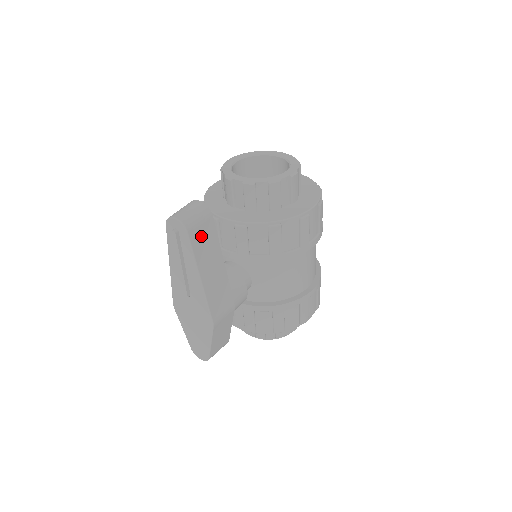
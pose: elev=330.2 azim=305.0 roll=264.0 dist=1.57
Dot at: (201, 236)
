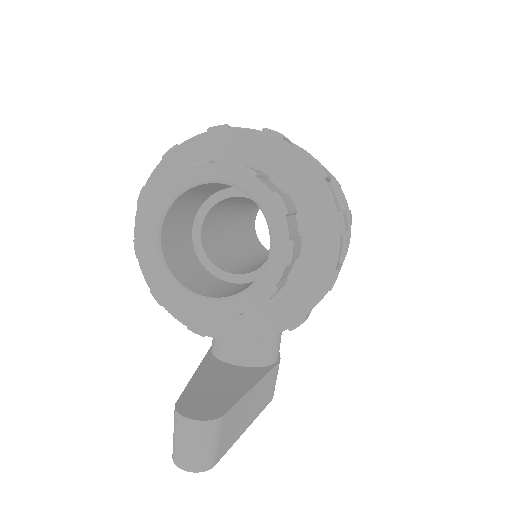
Dot at: (226, 437)
